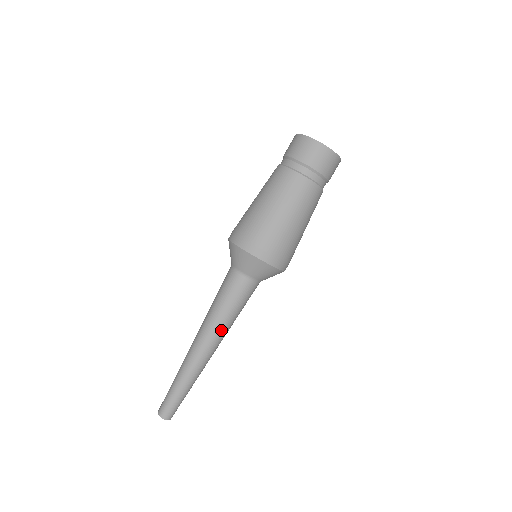
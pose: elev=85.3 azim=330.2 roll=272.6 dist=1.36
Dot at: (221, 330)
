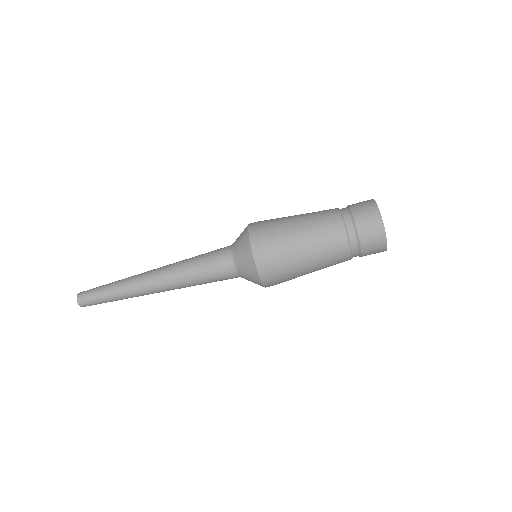
Dot at: (176, 276)
